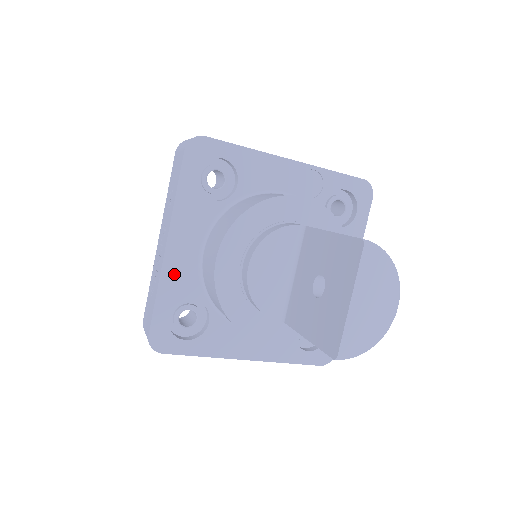
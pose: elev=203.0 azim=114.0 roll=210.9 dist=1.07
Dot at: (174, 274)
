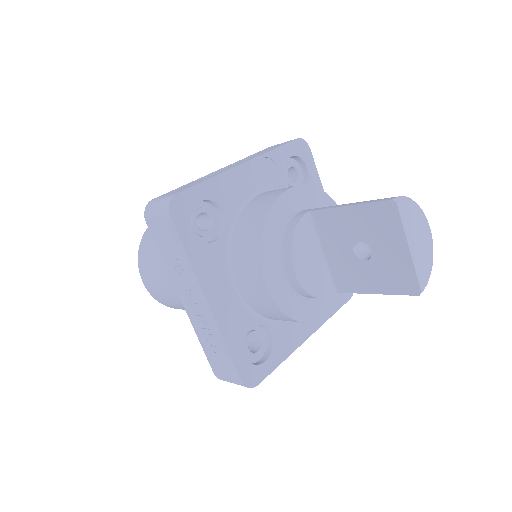
Dot at: (228, 321)
